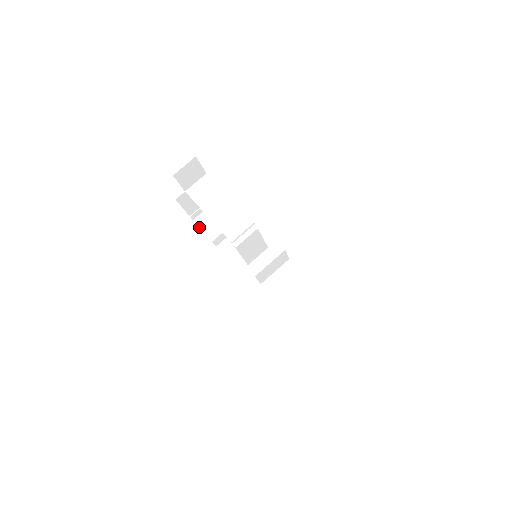
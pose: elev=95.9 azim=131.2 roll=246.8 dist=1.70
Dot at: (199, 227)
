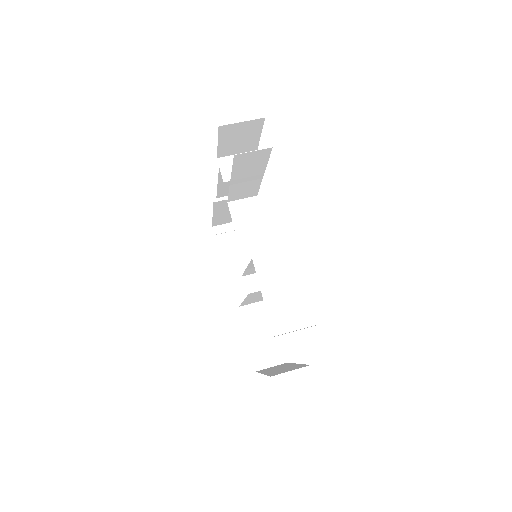
Dot at: occluded
